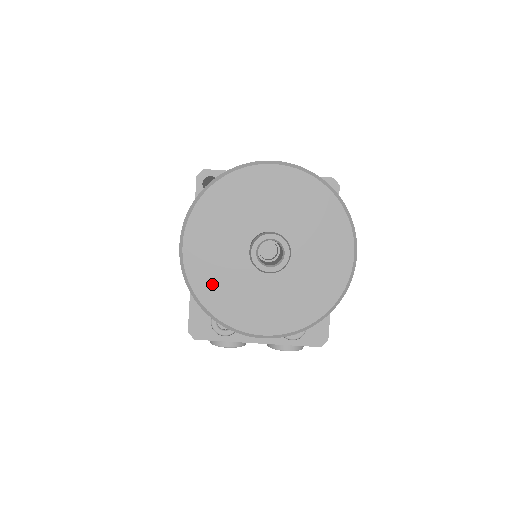
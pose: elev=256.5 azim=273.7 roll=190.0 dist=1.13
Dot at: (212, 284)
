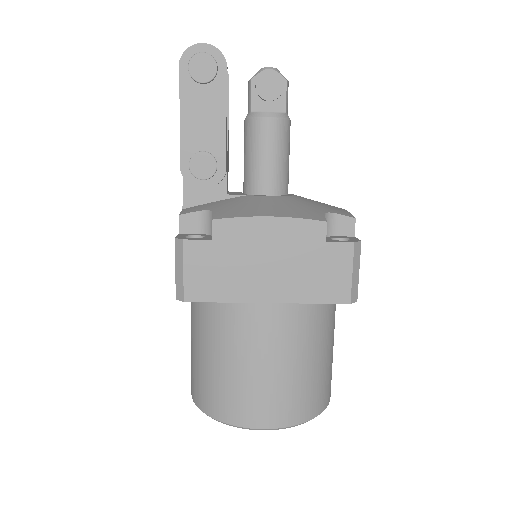
Dot at: occluded
